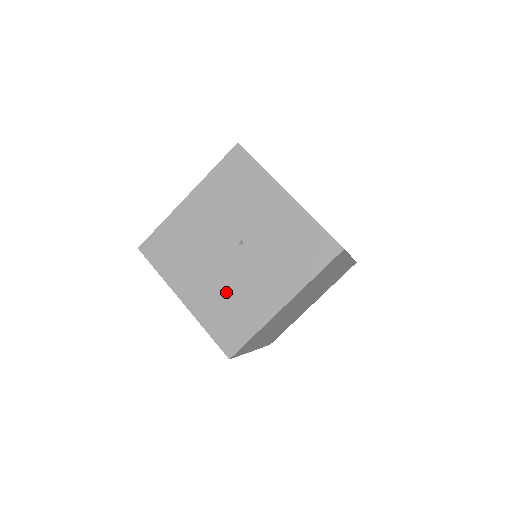
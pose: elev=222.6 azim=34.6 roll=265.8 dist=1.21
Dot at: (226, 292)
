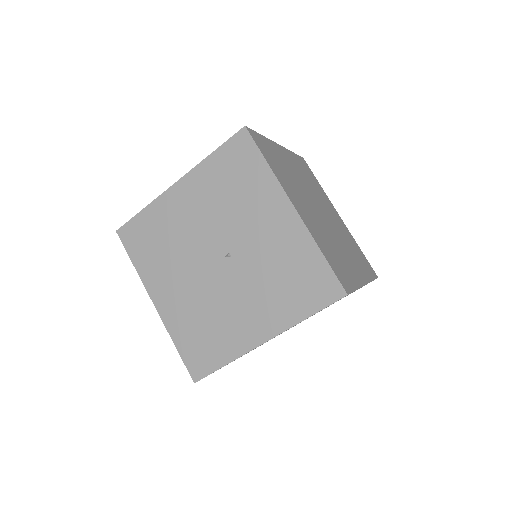
Dot at: (202, 308)
